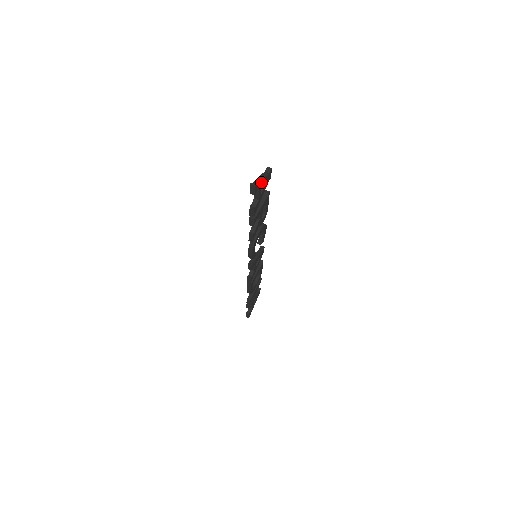
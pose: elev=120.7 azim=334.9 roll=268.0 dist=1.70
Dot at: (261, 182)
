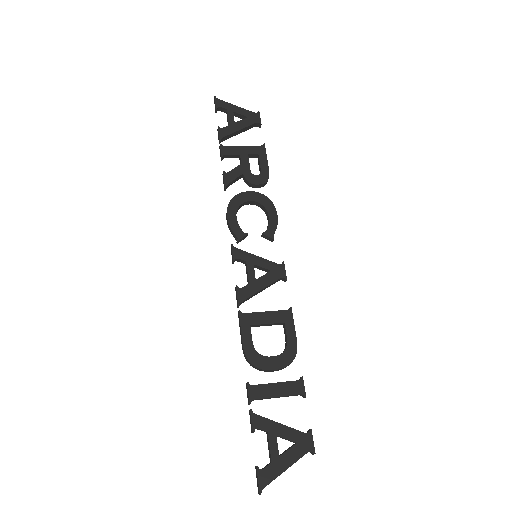
Dot at: (231, 106)
